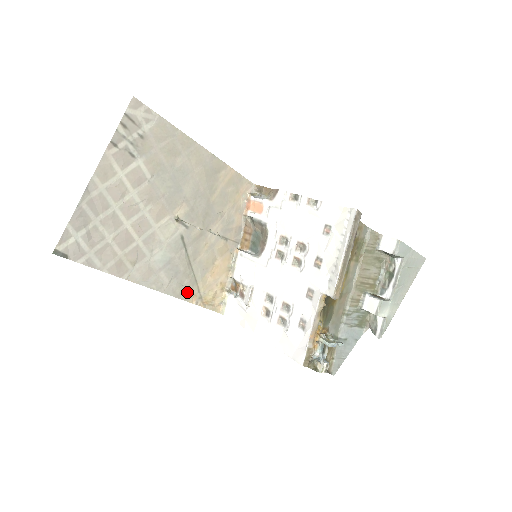
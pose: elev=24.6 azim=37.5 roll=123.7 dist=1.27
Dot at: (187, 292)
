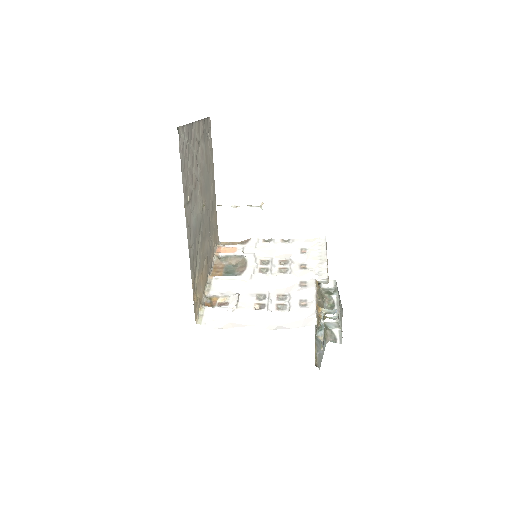
Dot at: (193, 271)
